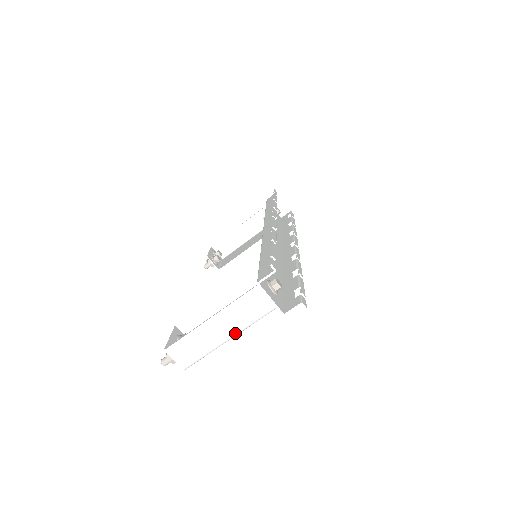
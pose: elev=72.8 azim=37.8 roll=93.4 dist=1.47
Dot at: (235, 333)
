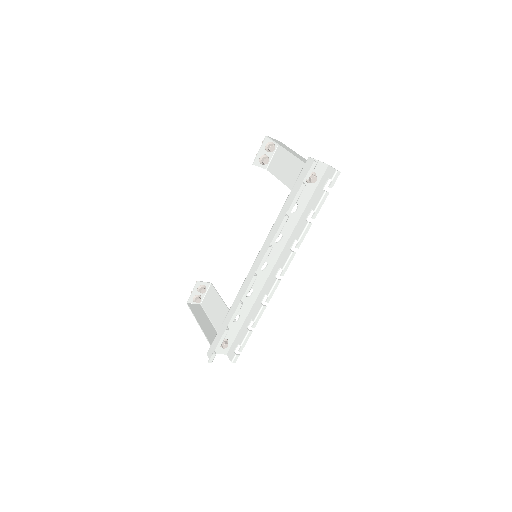
Dot at: (213, 329)
